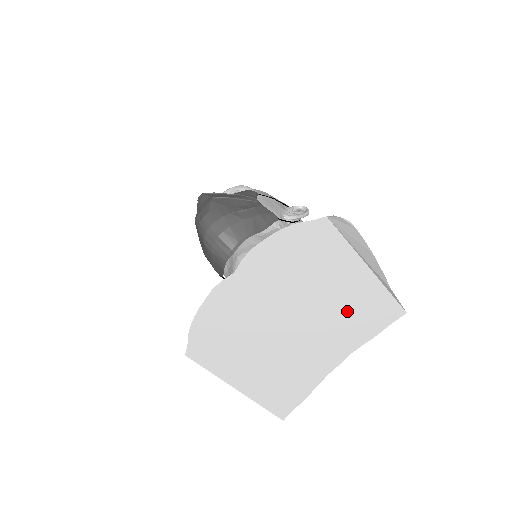
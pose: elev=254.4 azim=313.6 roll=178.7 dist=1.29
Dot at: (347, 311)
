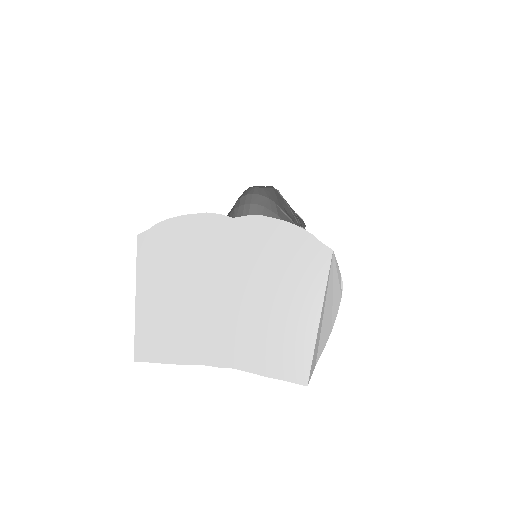
Dot at: (270, 333)
